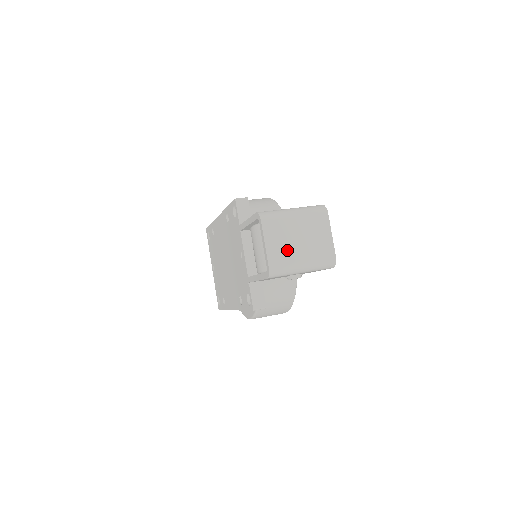
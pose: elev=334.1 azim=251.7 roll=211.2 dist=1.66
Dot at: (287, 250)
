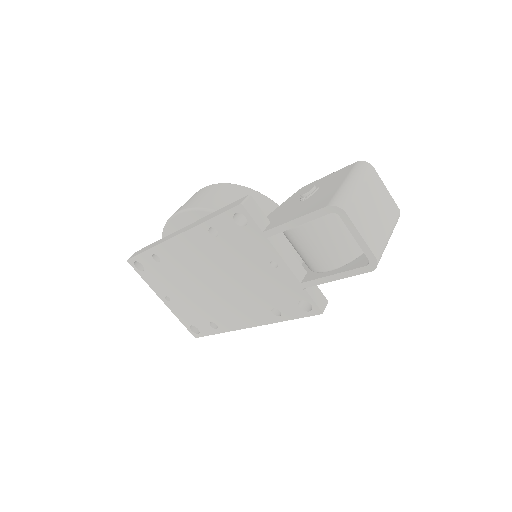
Dot at: (375, 229)
